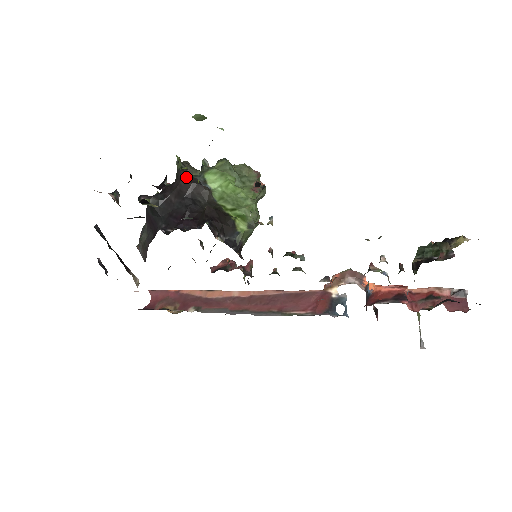
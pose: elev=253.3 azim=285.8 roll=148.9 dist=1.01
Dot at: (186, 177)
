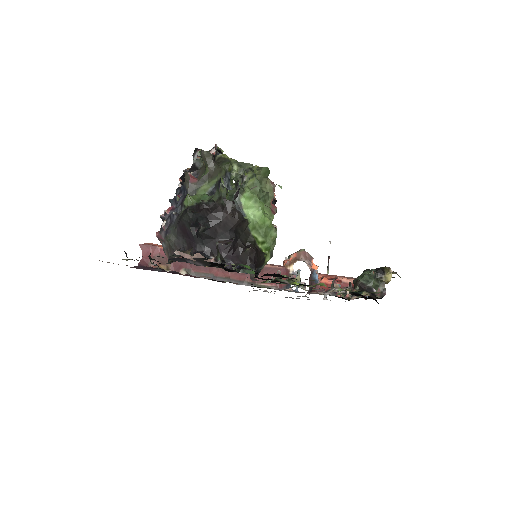
Dot at: (233, 211)
